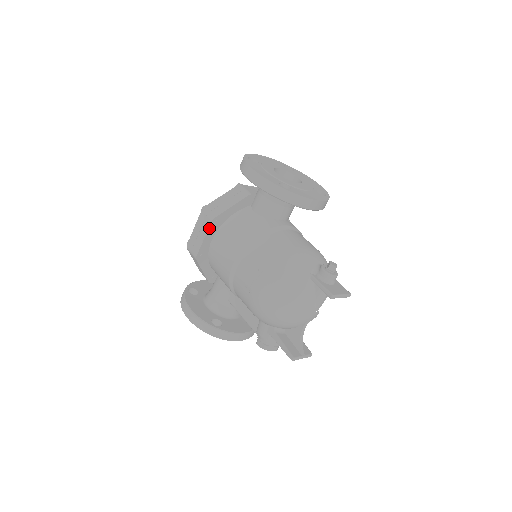
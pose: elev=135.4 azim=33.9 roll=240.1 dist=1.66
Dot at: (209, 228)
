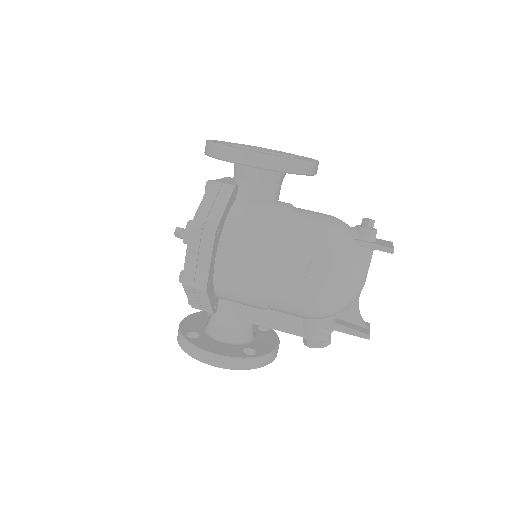
Dot at: (213, 245)
